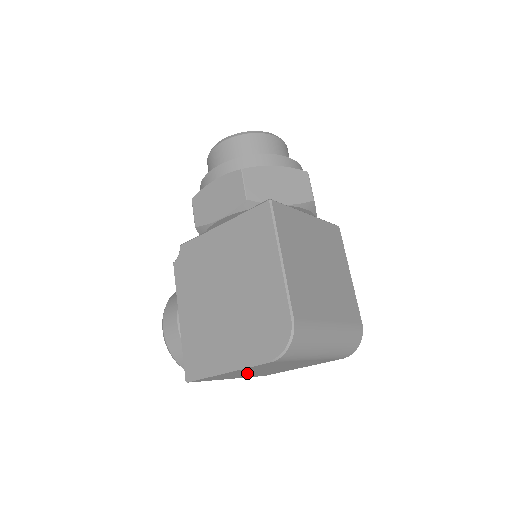
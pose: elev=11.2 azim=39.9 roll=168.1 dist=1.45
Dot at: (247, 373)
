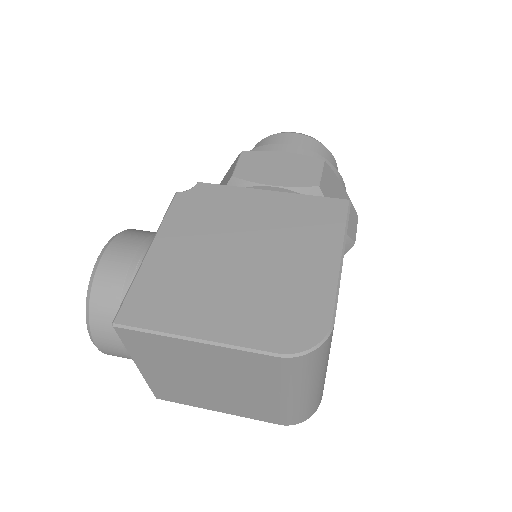
Dot at: (183, 368)
